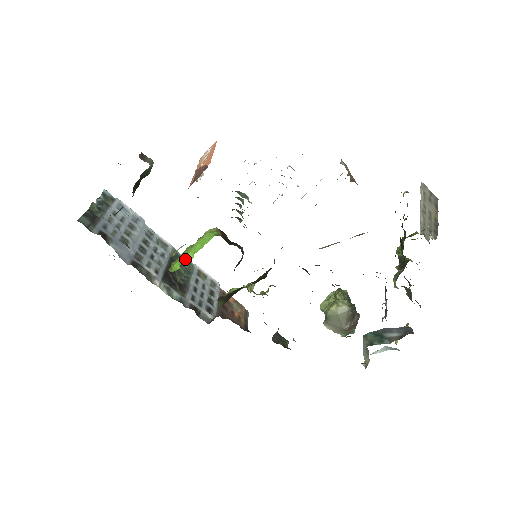
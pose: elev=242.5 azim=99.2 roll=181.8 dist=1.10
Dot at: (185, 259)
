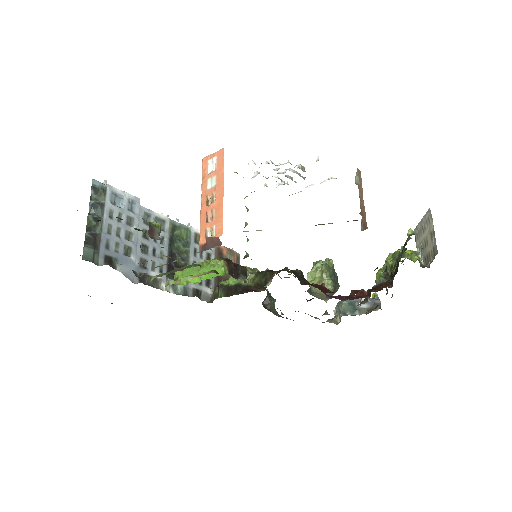
Dot at: (192, 279)
